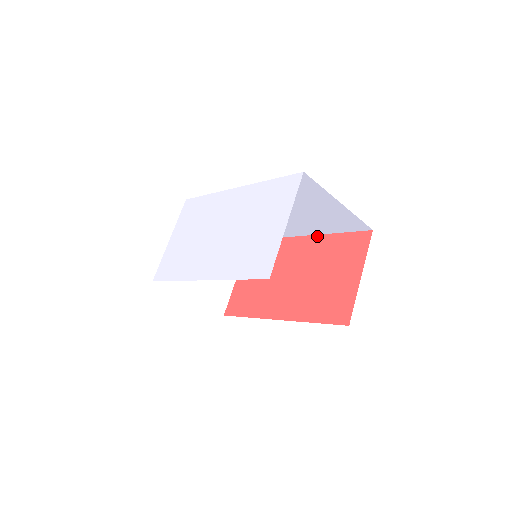
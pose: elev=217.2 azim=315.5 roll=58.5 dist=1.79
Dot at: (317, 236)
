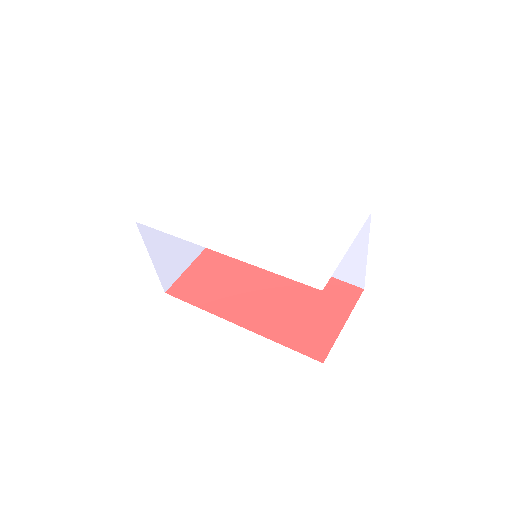
Dot at: occluded
